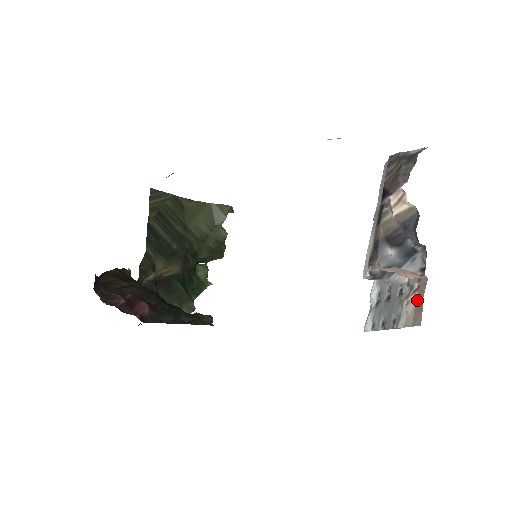
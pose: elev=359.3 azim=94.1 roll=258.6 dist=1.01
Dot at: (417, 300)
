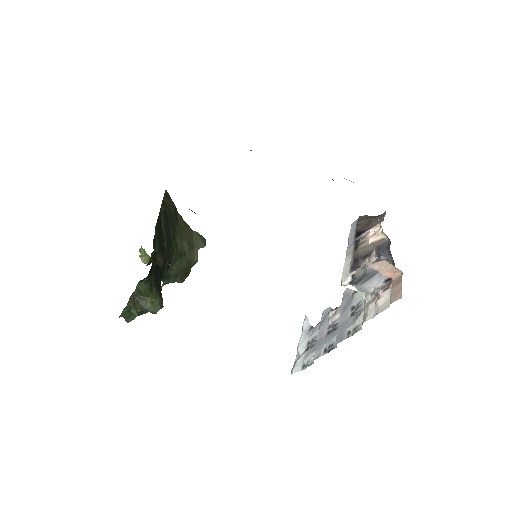
Dot at: (393, 288)
